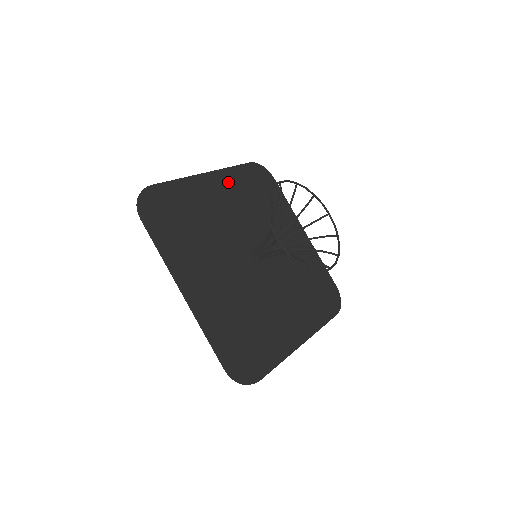
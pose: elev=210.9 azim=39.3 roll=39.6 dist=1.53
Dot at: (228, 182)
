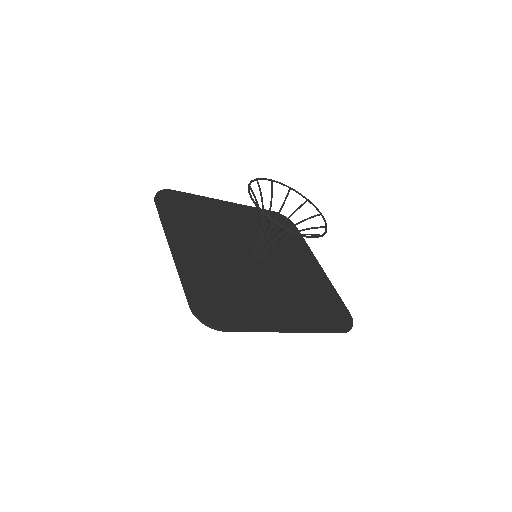
Dot at: (246, 213)
